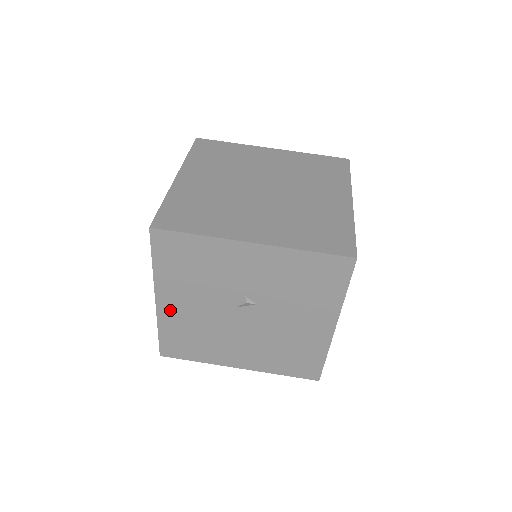
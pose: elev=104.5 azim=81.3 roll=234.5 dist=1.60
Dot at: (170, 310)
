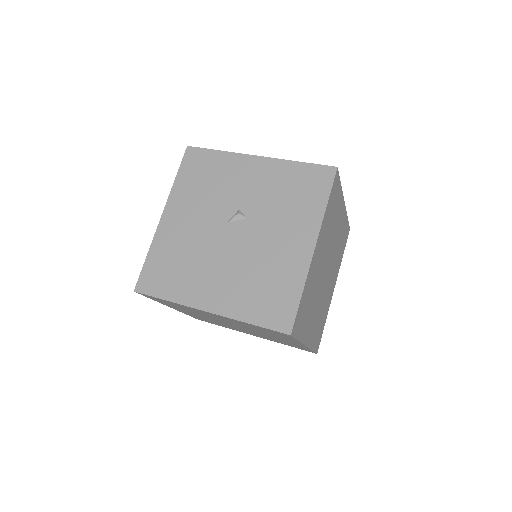
Dot at: (169, 227)
